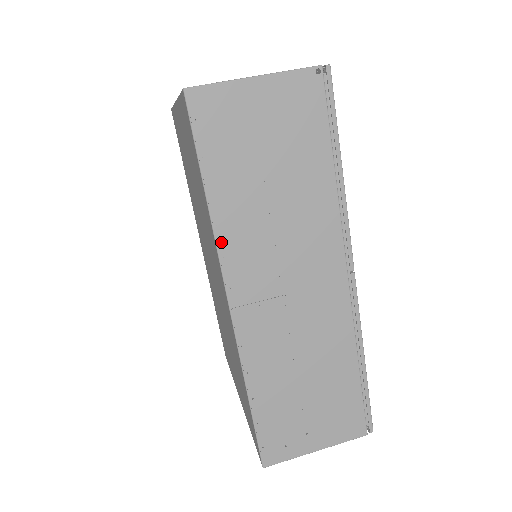
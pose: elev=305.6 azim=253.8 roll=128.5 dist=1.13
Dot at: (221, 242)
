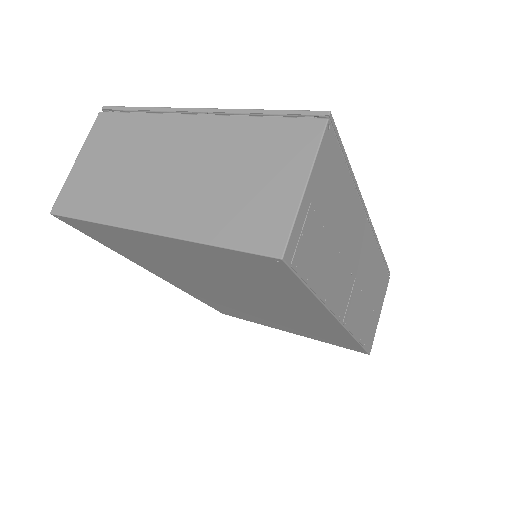
Dot at: (329, 304)
